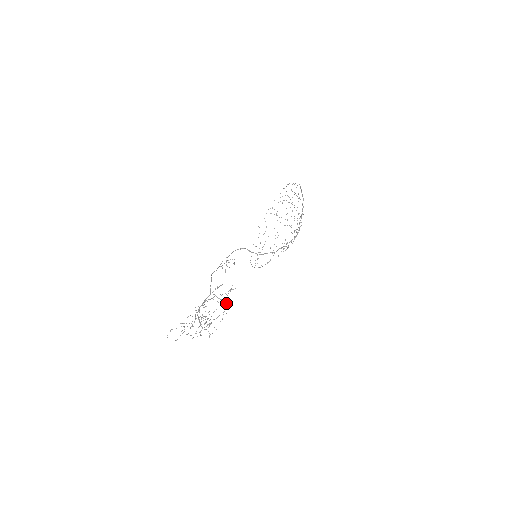
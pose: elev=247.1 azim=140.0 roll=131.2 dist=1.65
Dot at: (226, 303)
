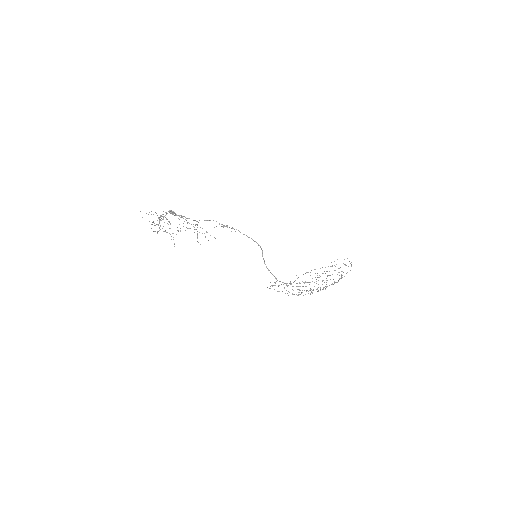
Dot at: (170, 211)
